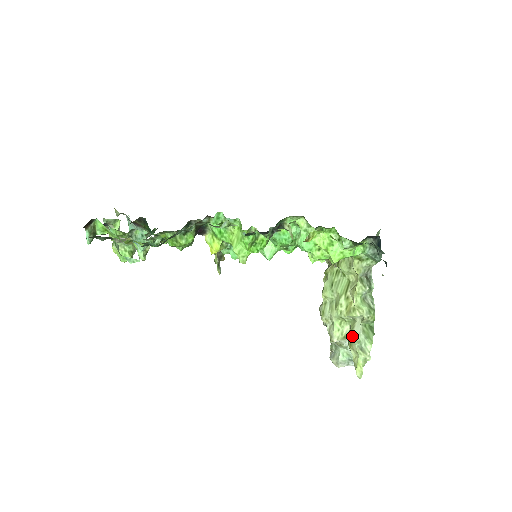
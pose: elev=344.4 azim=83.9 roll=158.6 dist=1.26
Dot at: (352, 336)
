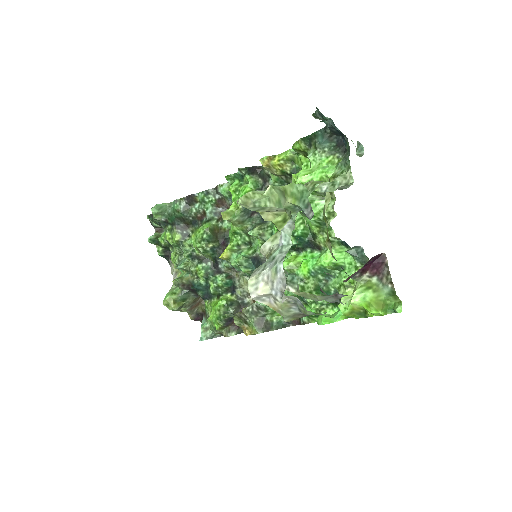
Dot at: occluded
